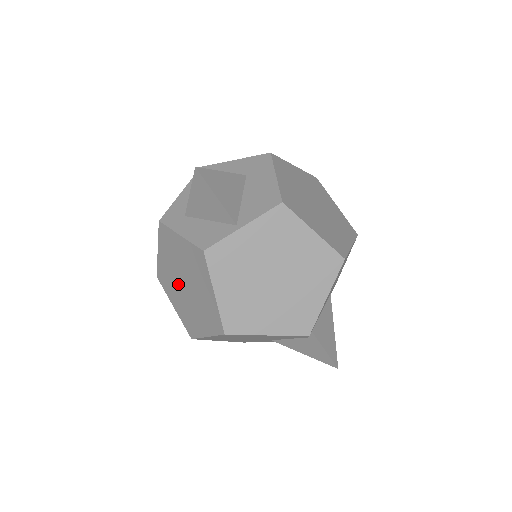
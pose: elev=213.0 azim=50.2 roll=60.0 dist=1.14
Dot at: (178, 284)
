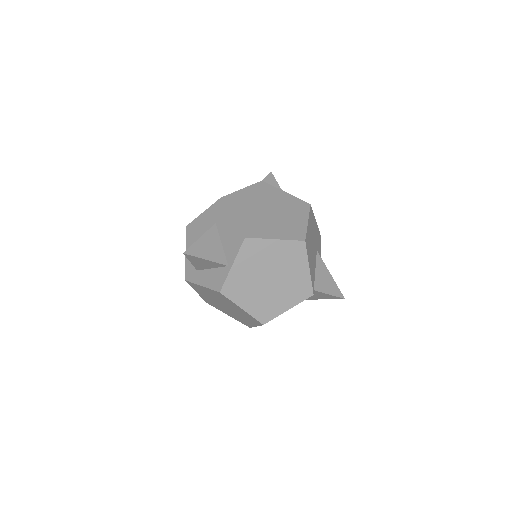
Dot at: (221, 306)
